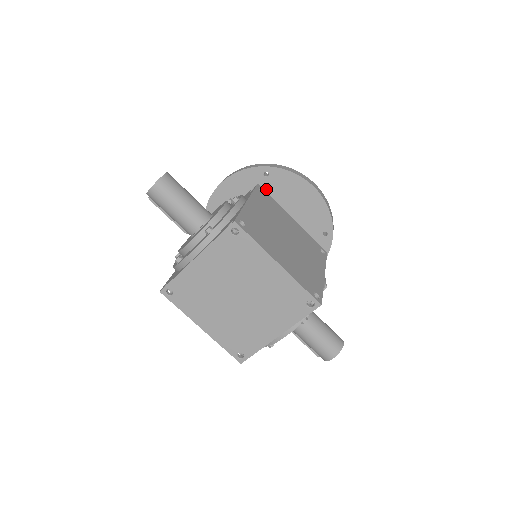
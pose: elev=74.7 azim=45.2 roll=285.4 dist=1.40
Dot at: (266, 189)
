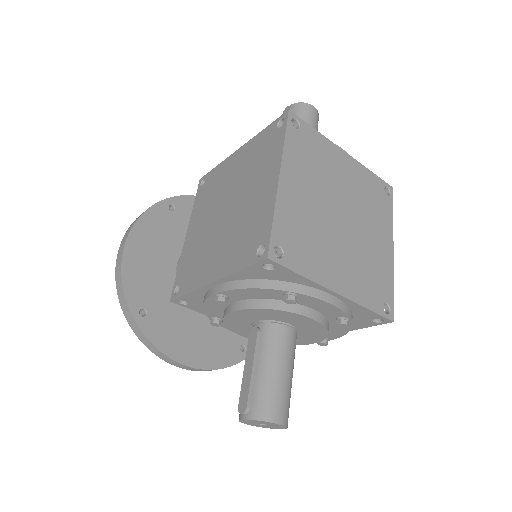
Dot at: occluded
